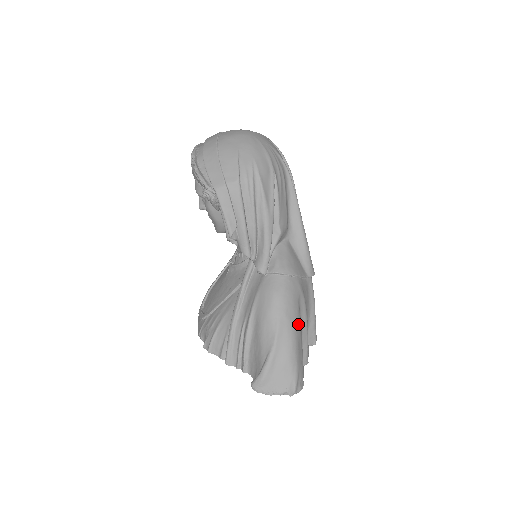
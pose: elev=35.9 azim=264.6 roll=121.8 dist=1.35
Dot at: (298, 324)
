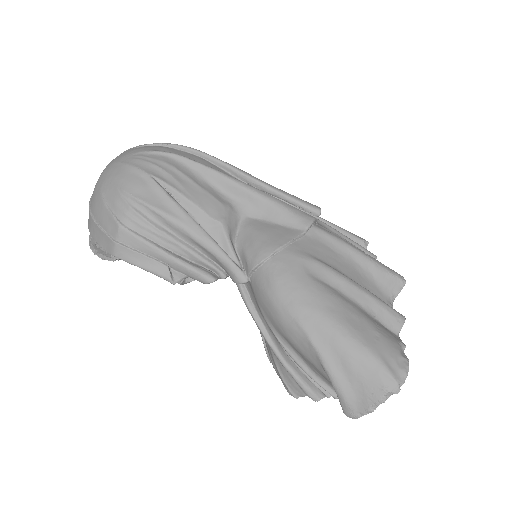
Dot at: (328, 300)
